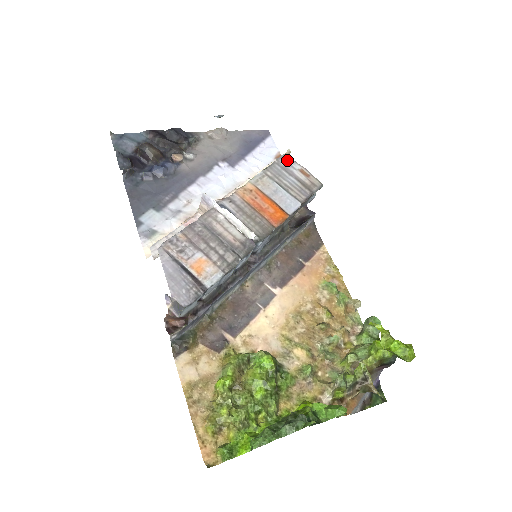
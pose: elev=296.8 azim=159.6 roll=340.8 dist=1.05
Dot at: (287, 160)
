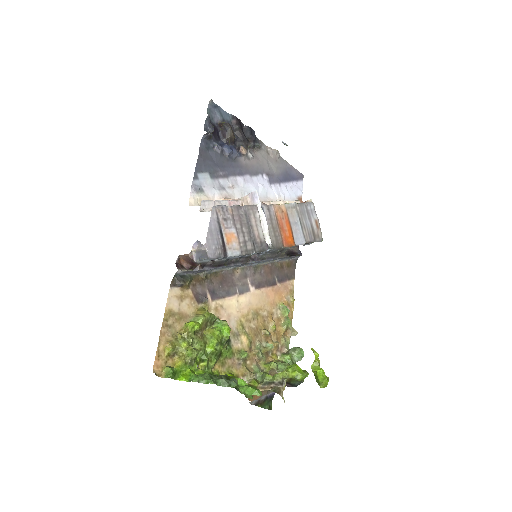
Dot at: (312, 207)
